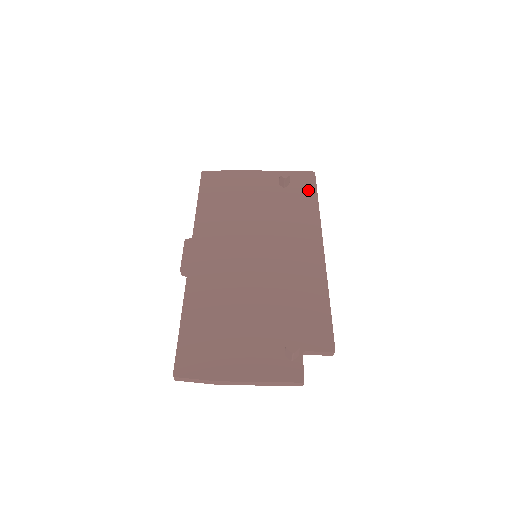
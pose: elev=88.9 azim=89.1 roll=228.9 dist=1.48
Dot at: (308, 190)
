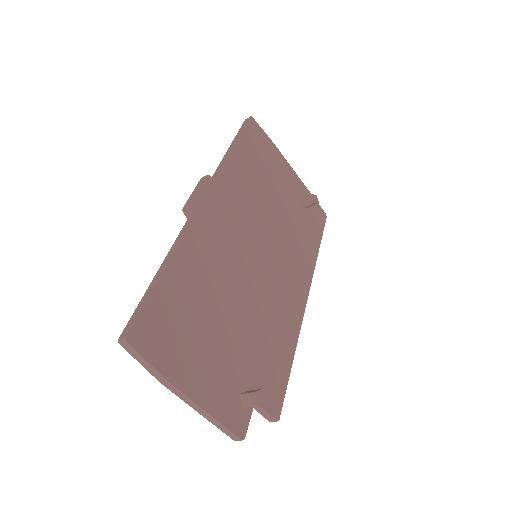
Dot at: (317, 229)
